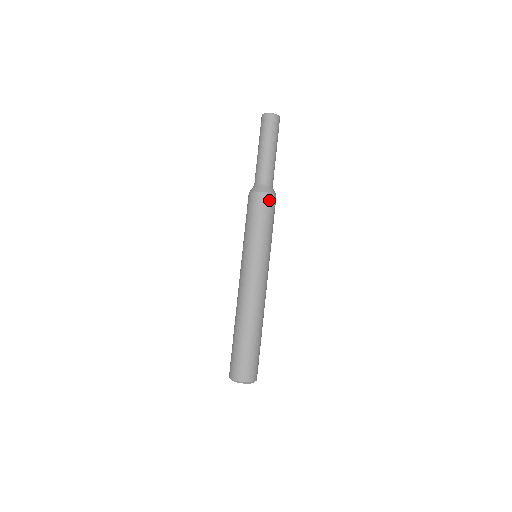
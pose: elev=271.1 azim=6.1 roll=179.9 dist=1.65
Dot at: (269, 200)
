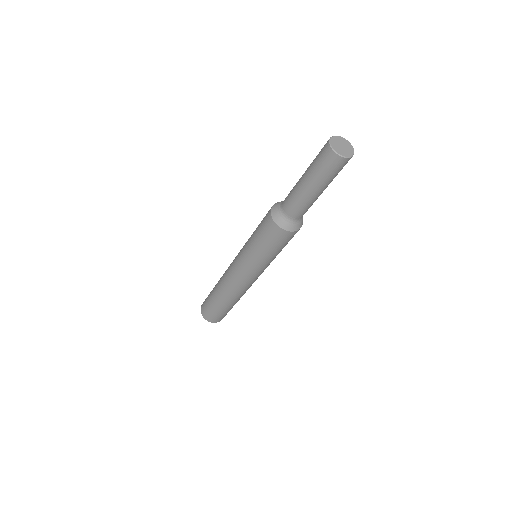
Dot at: occluded
